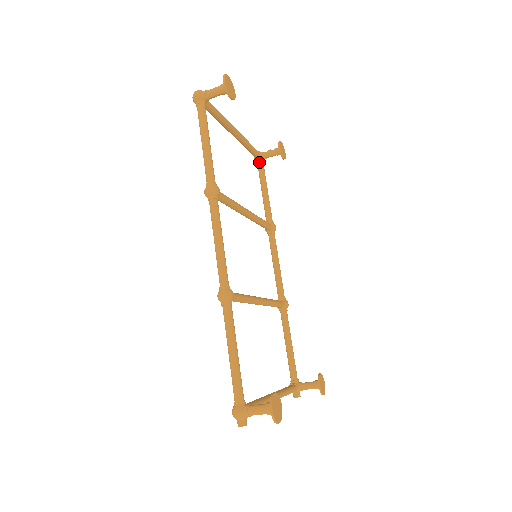
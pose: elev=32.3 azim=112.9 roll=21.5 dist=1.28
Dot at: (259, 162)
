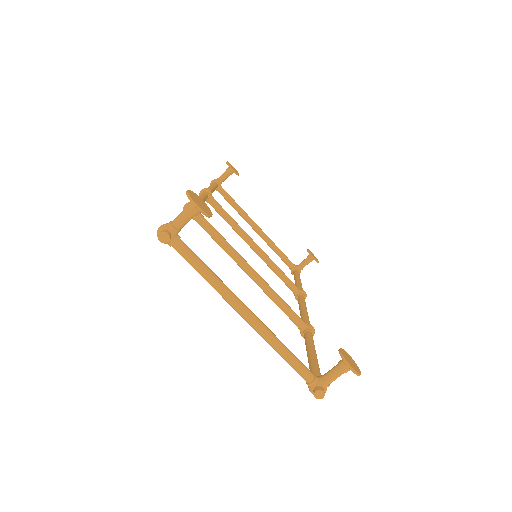
Dot at: (294, 270)
